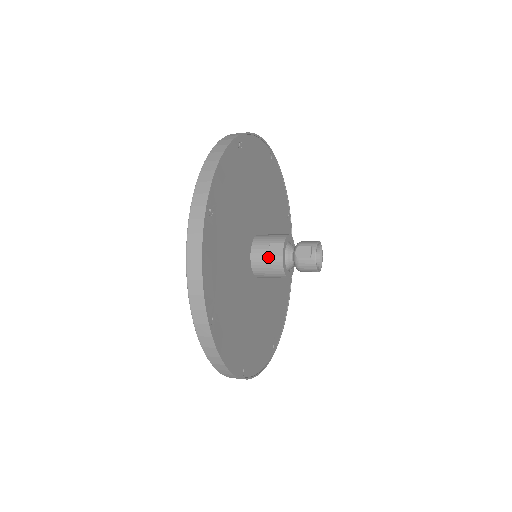
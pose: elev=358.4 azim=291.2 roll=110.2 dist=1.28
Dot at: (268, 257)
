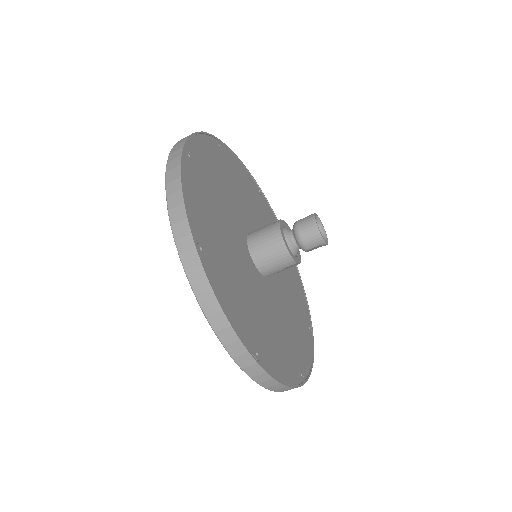
Dot at: (266, 226)
